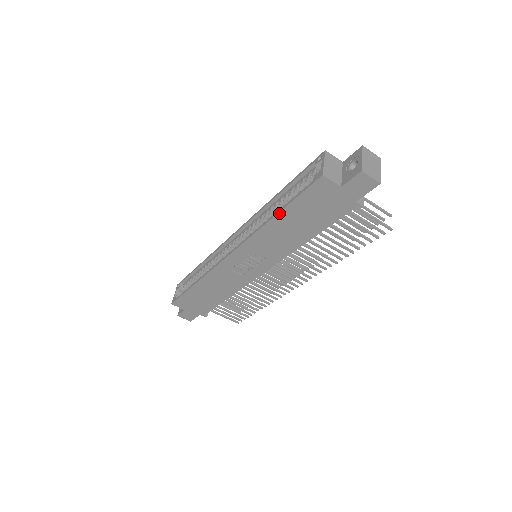
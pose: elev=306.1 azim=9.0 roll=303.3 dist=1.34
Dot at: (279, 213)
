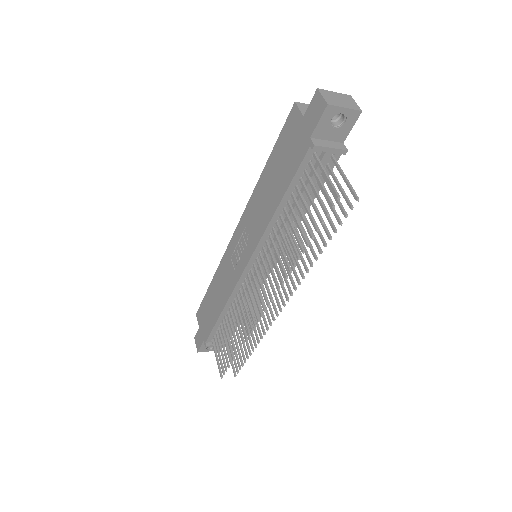
Dot at: (267, 164)
